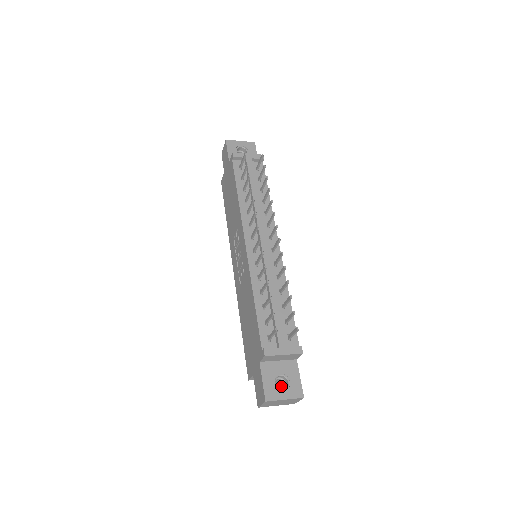
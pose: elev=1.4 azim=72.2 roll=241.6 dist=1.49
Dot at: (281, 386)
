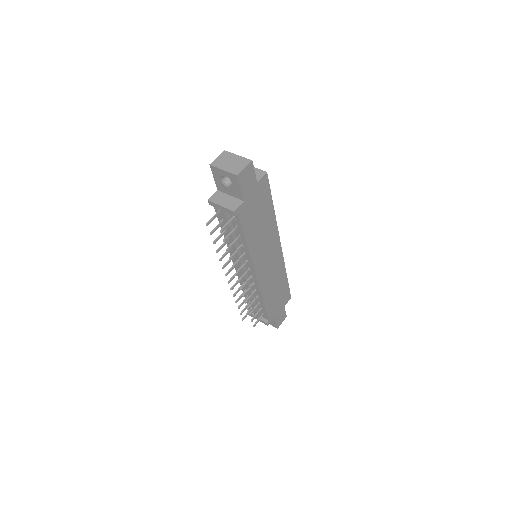
Dot at: occluded
